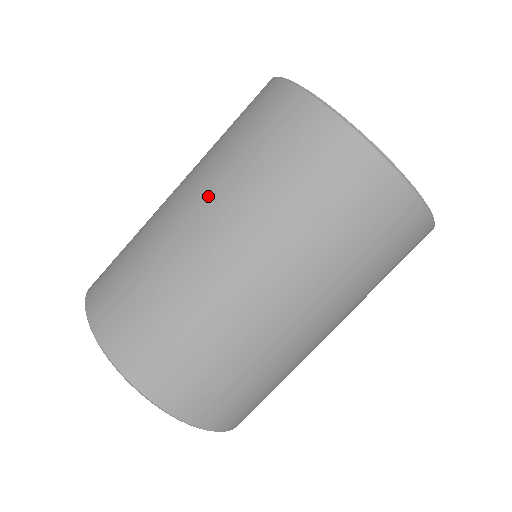
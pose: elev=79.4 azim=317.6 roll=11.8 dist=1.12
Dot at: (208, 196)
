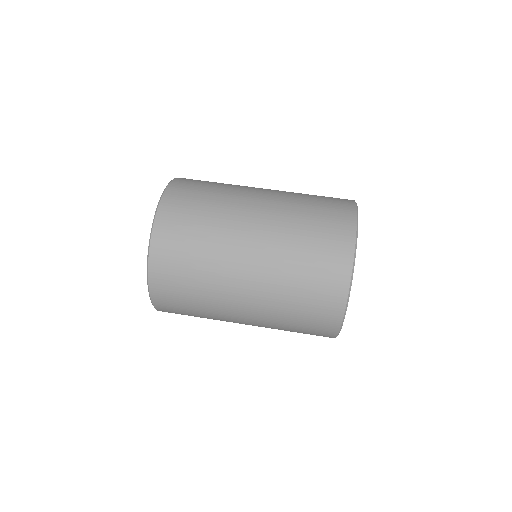
Dot at: (271, 223)
